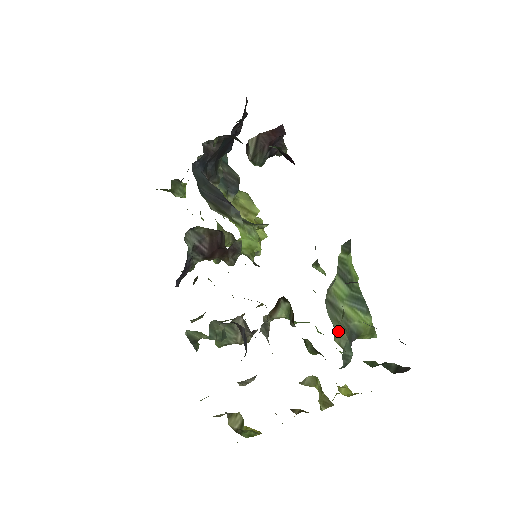
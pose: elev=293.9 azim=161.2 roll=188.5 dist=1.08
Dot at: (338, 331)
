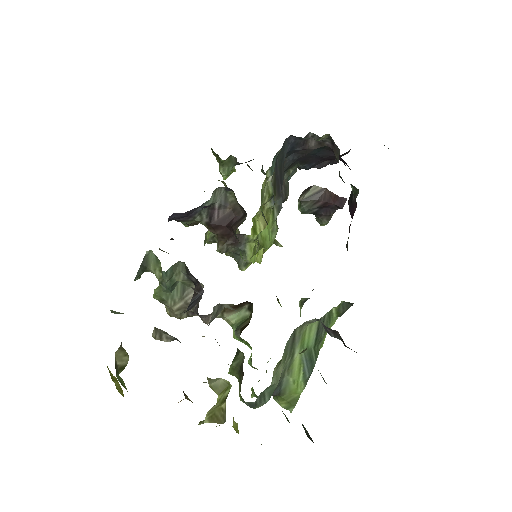
Dot at: (280, 366)
